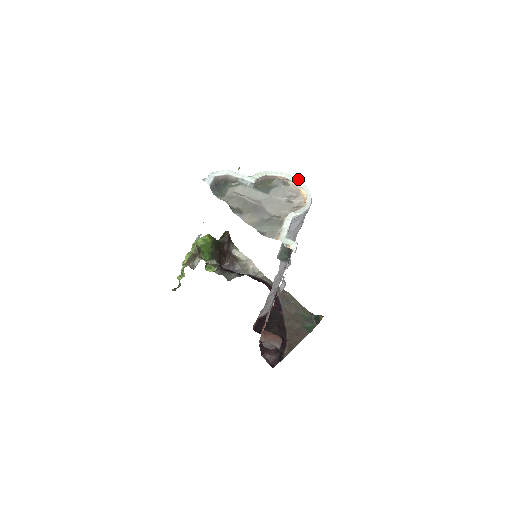
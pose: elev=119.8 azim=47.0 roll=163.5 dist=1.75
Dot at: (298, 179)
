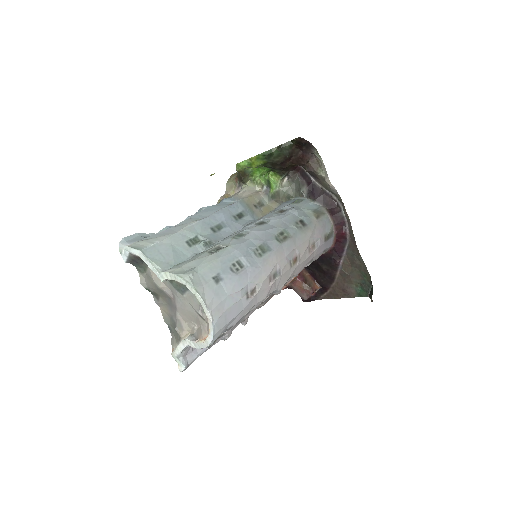
Dot at: (206, 308)
